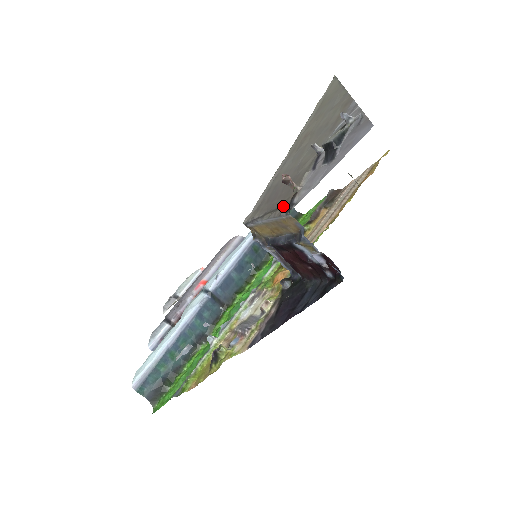
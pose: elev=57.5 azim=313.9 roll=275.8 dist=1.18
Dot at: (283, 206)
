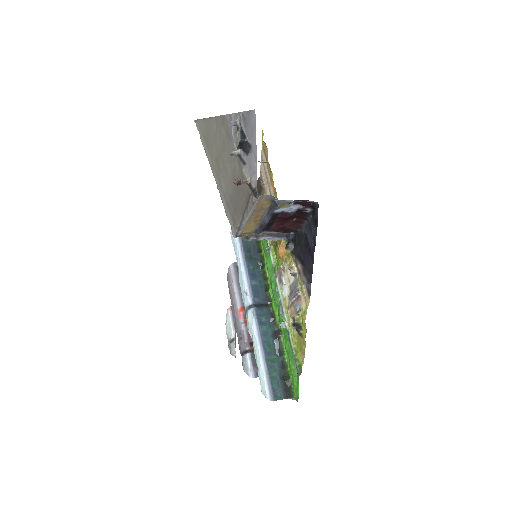
Dot at: (249, 198)
